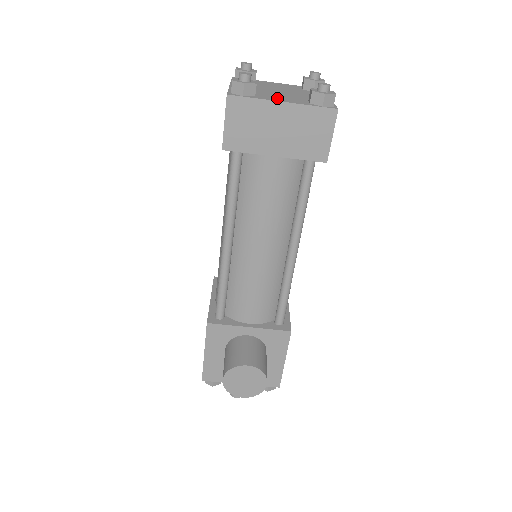
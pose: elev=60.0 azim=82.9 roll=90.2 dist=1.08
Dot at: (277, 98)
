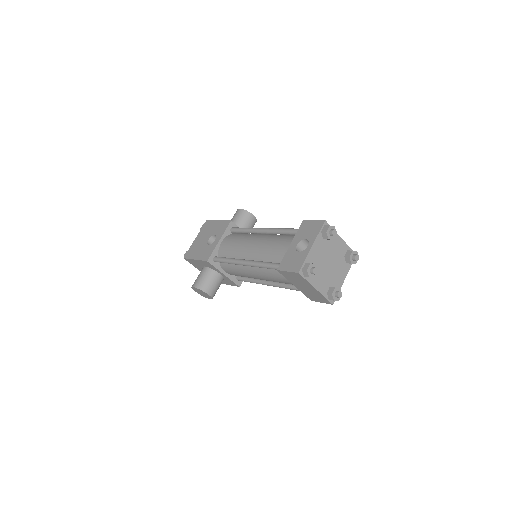
Dot at: (318, 282)
